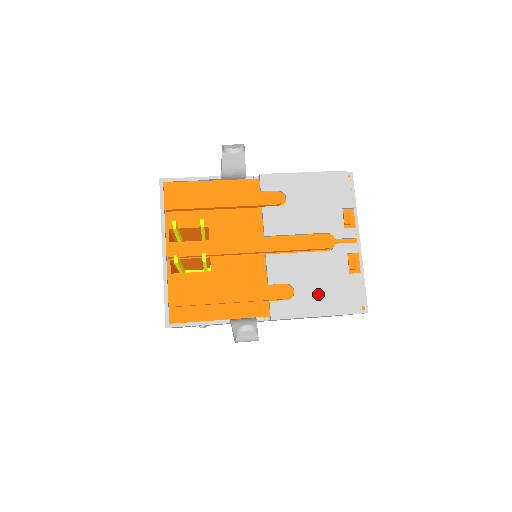
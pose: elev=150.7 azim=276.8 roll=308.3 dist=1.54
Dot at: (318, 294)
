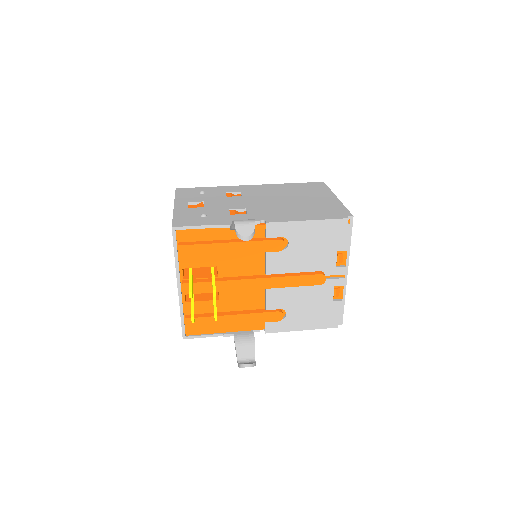
Dot at: (305, 316)
